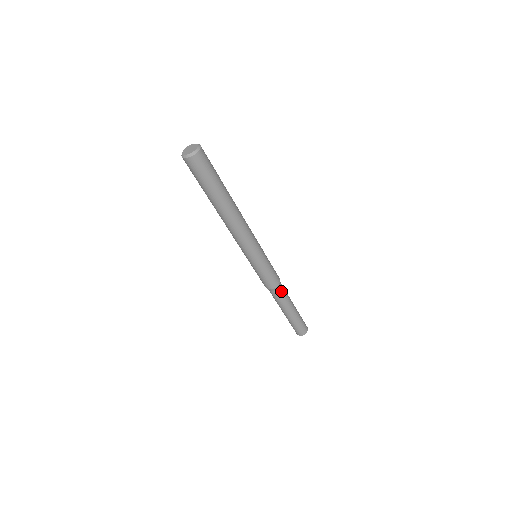
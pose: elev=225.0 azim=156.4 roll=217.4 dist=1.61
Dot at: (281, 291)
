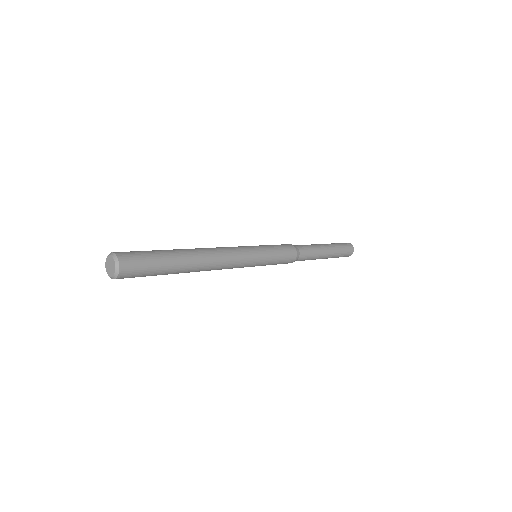
Dot at: (303, 254)
